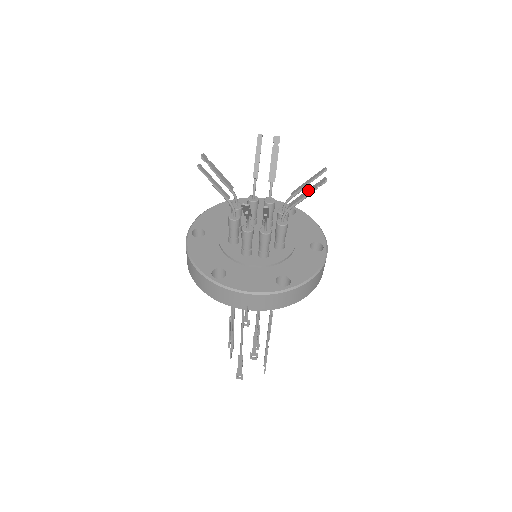
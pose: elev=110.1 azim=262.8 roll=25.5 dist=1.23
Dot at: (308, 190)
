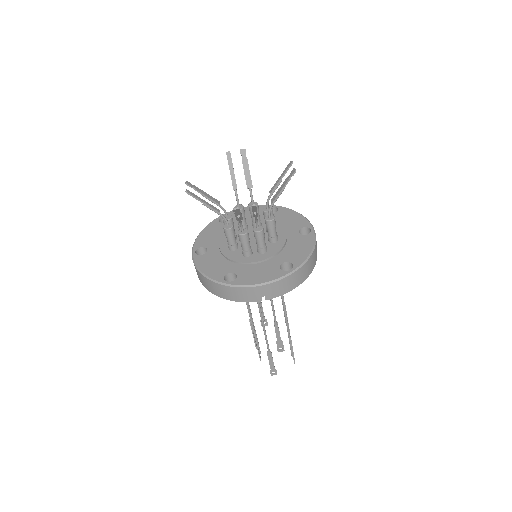
Dot at: (283, 184)
